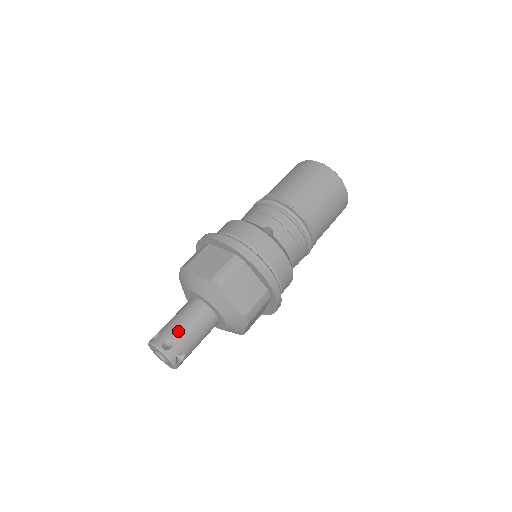
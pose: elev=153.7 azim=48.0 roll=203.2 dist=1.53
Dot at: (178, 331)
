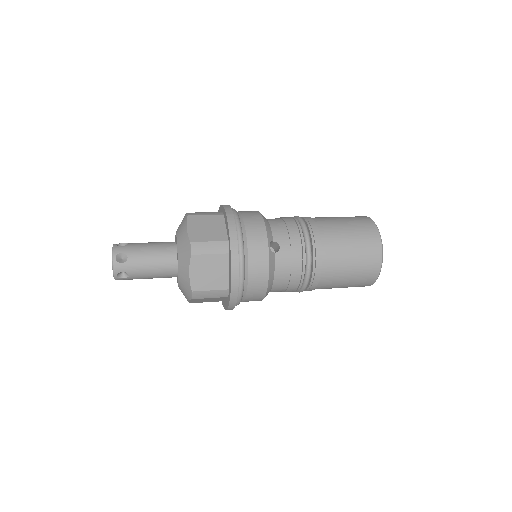
Dot at: (138, 256)
